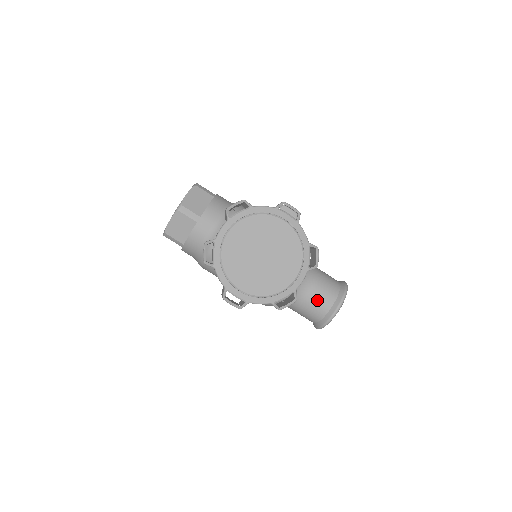
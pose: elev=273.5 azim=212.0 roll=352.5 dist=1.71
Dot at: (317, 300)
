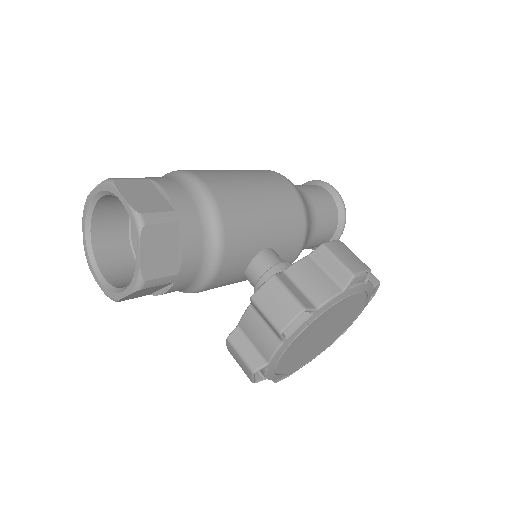
Dot at: (318, 242)
